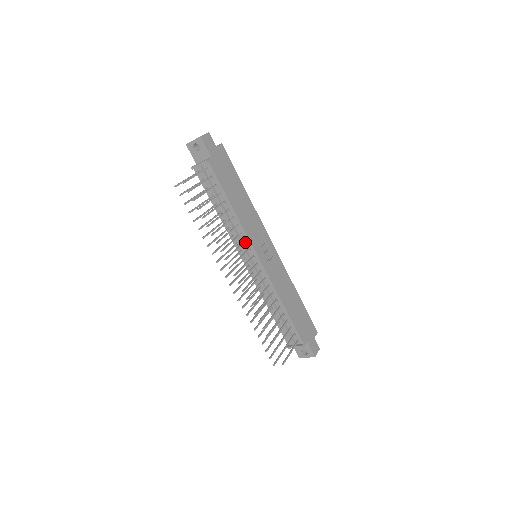
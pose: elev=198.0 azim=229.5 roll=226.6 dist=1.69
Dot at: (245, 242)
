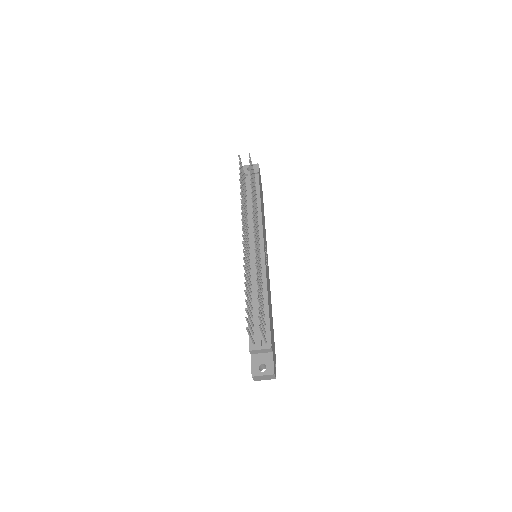
Dot at: occluded
